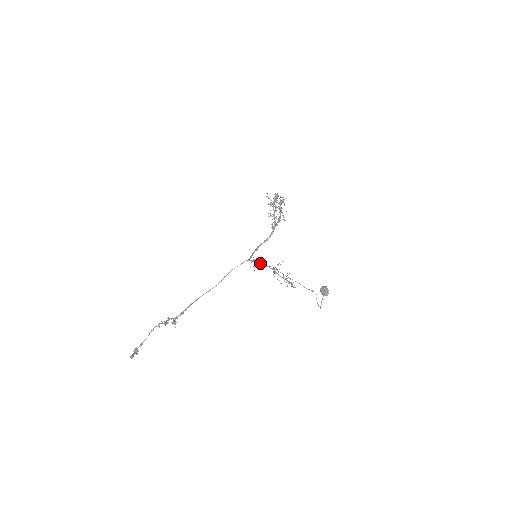
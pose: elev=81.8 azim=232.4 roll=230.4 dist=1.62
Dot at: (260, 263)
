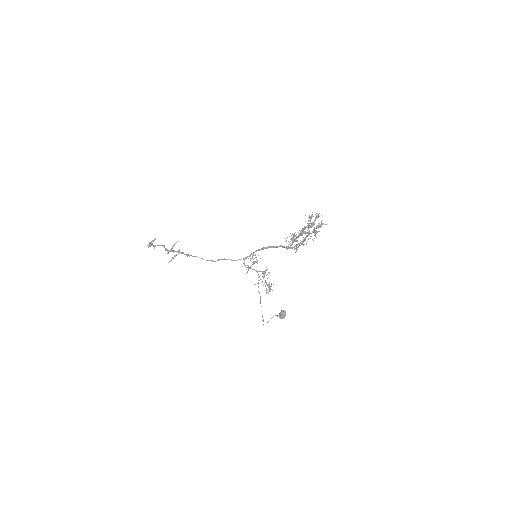
Dot at: (251, 268)
